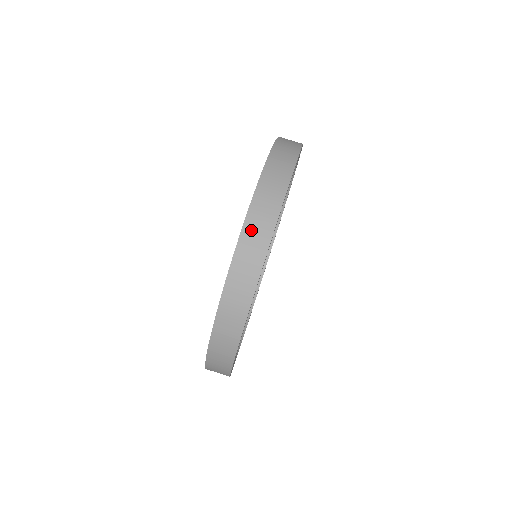
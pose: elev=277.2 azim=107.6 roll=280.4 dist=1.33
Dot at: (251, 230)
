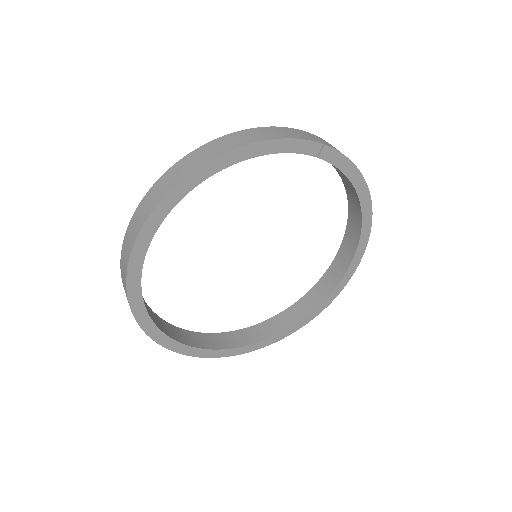
Dot at: (142, 207)
